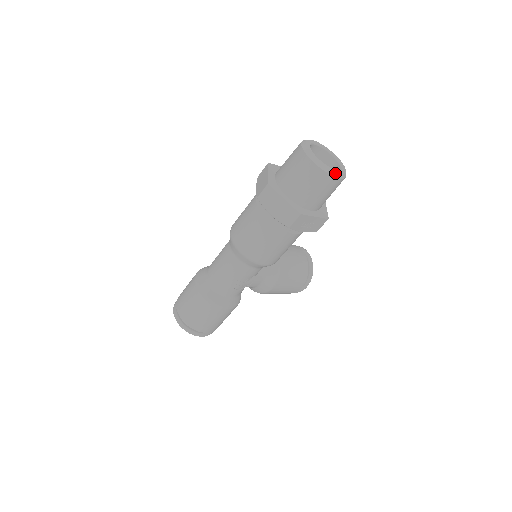
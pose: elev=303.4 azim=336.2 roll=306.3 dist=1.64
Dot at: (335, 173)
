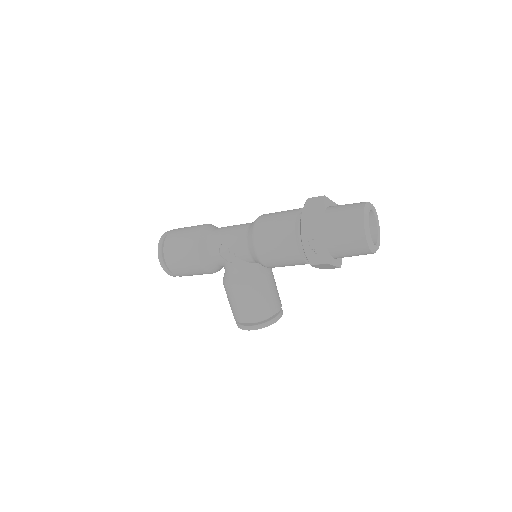
Dot at: (368, 231)
